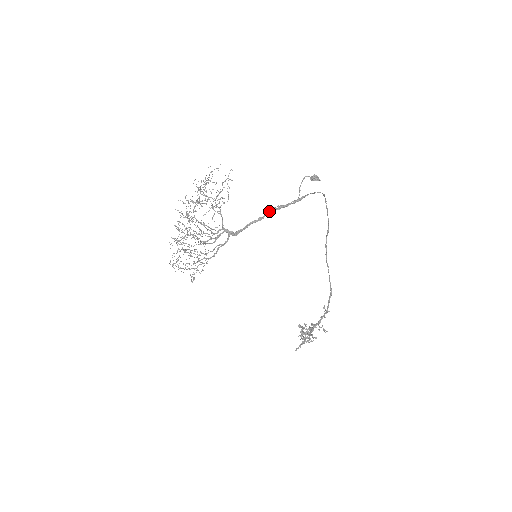
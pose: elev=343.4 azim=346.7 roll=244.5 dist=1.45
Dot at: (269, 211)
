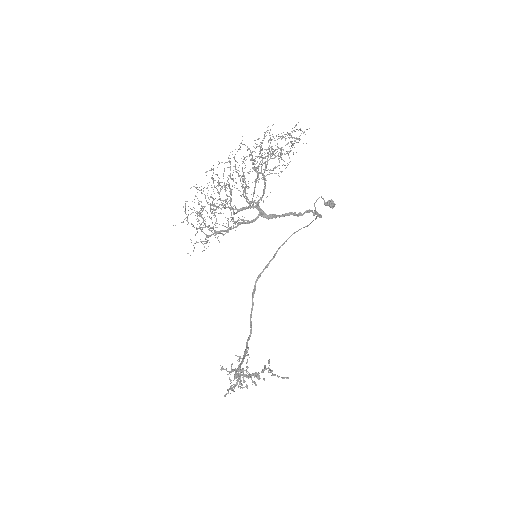
Dot at: (309, 211)
